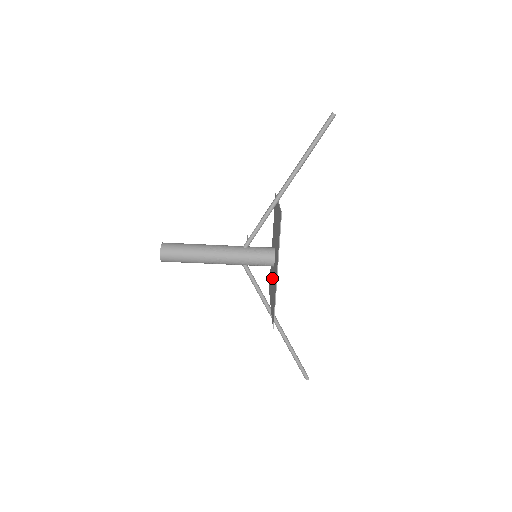
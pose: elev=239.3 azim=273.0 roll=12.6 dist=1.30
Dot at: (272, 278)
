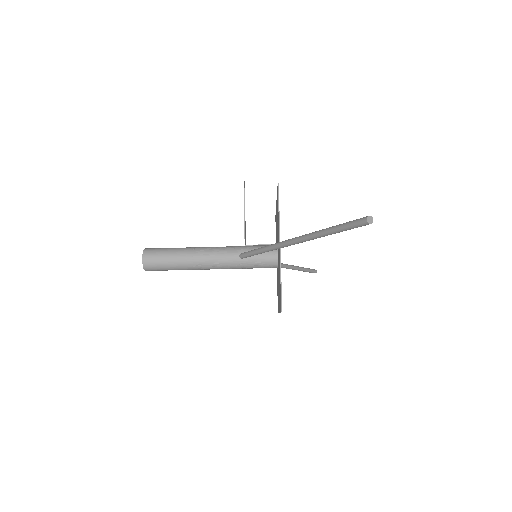
Dot at: occluded
